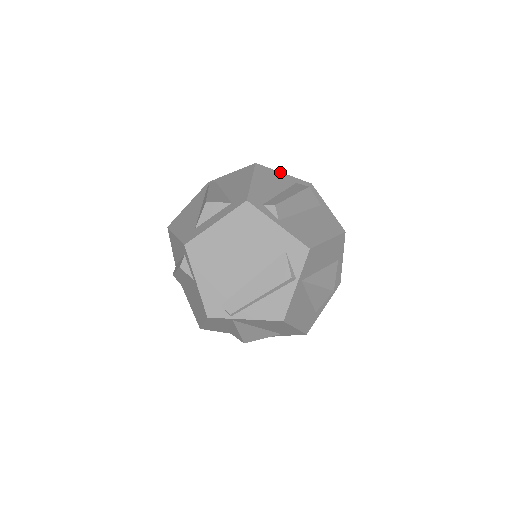
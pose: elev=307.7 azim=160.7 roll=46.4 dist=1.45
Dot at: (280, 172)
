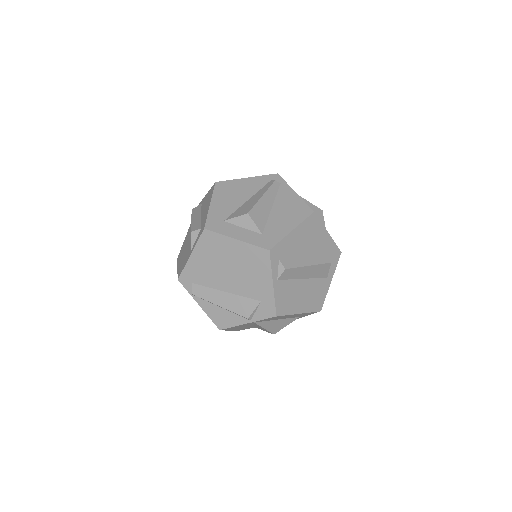
Dot at: (326, 230)
